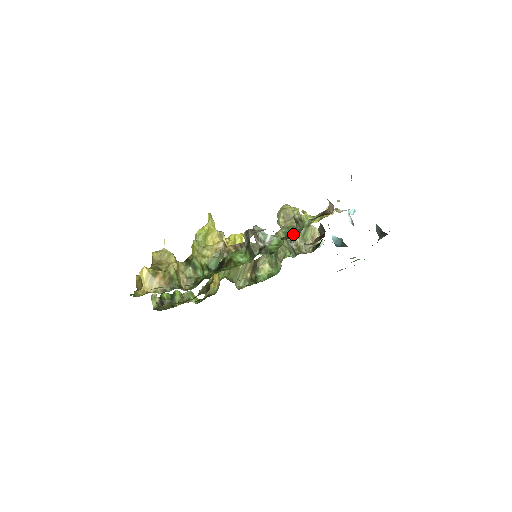
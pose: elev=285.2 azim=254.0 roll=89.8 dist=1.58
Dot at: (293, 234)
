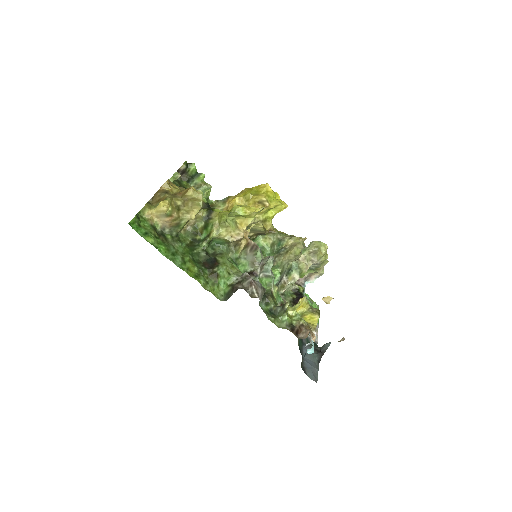
Dot at: (272, 307)
